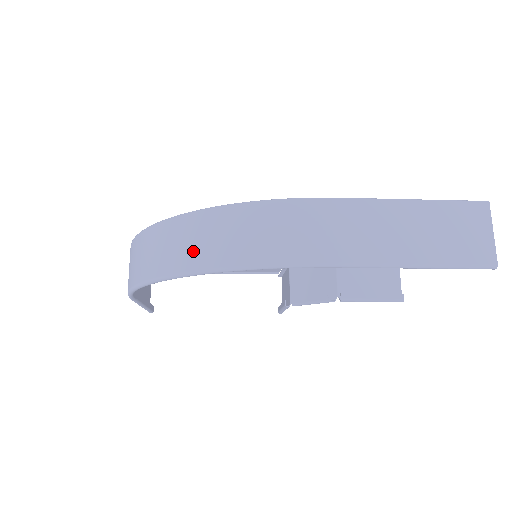
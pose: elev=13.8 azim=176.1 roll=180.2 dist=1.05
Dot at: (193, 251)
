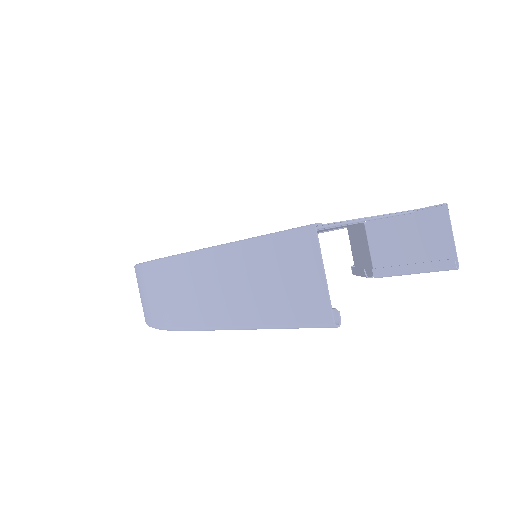
Dot at: occluded
